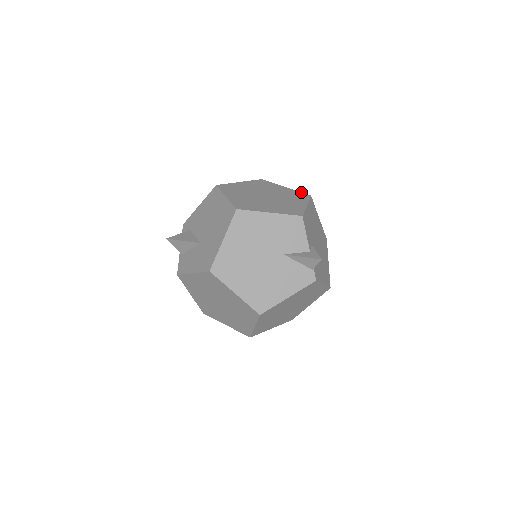
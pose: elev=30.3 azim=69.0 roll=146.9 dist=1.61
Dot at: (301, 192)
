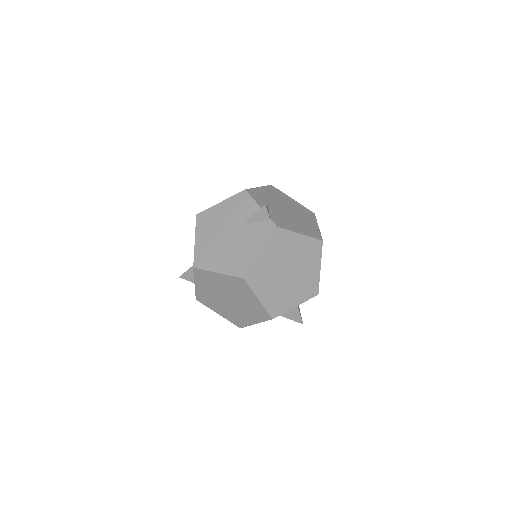
Dot at: occluded
